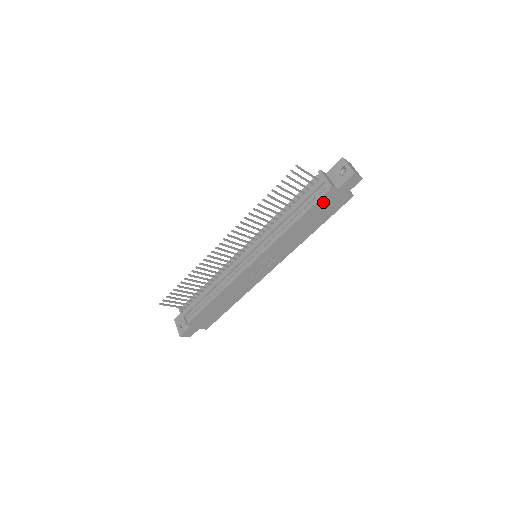
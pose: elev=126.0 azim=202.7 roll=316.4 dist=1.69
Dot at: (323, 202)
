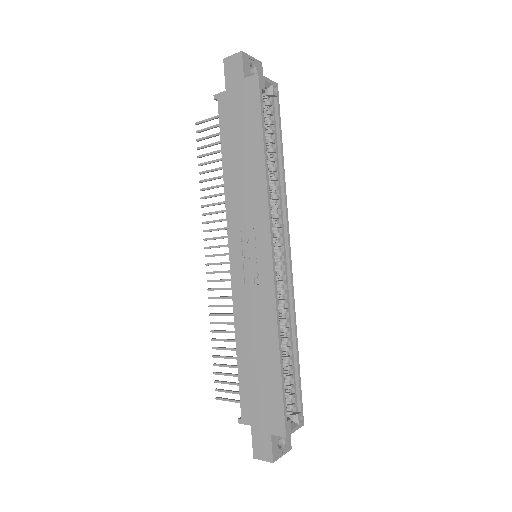
Dot at: (228, 118)
